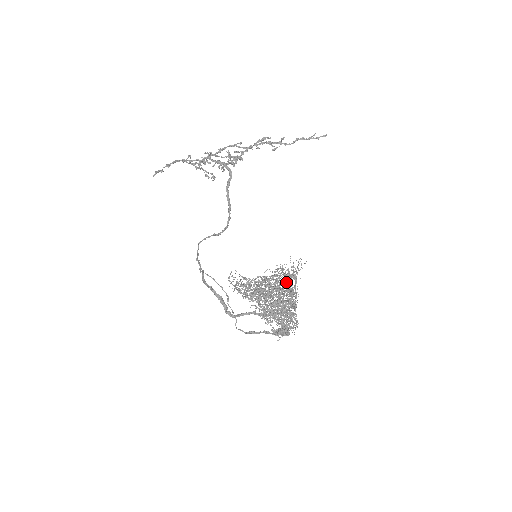
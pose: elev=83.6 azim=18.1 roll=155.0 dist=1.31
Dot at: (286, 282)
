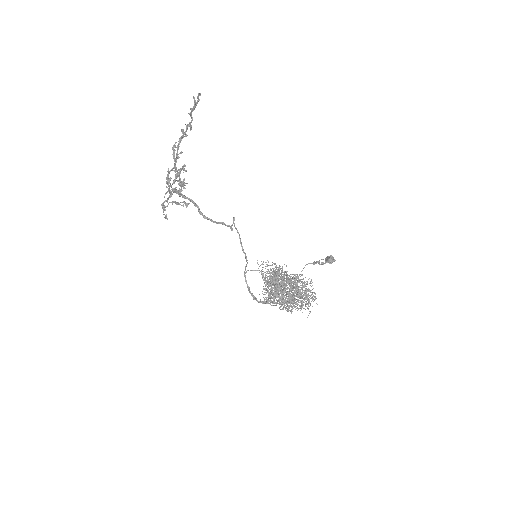
Dot at: (280, 283)
